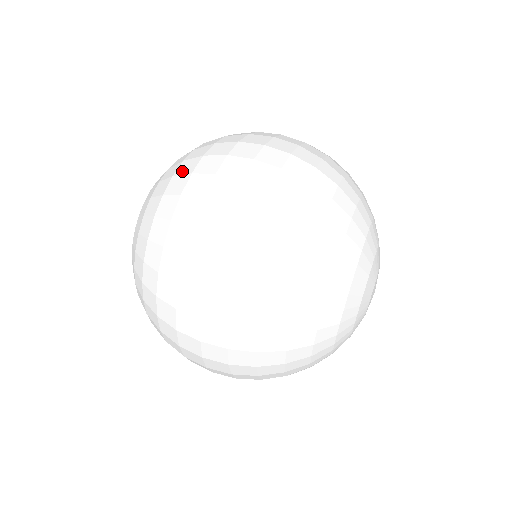
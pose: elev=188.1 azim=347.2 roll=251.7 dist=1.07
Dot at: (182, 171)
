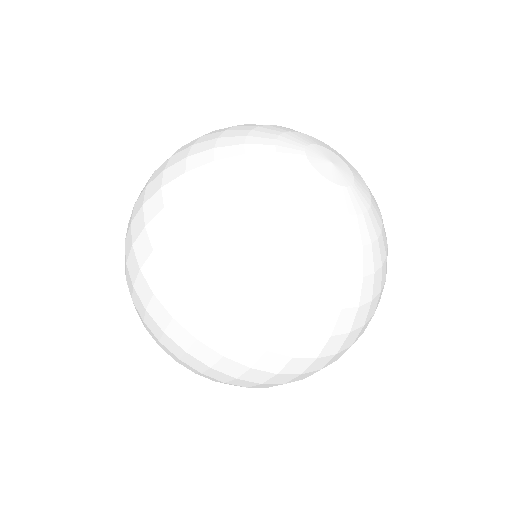
Dot at: occluded
